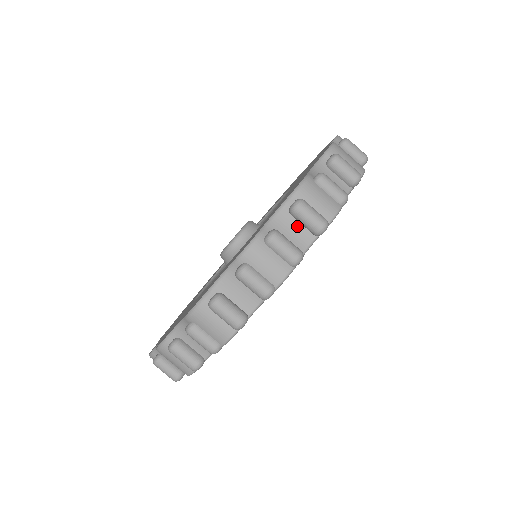
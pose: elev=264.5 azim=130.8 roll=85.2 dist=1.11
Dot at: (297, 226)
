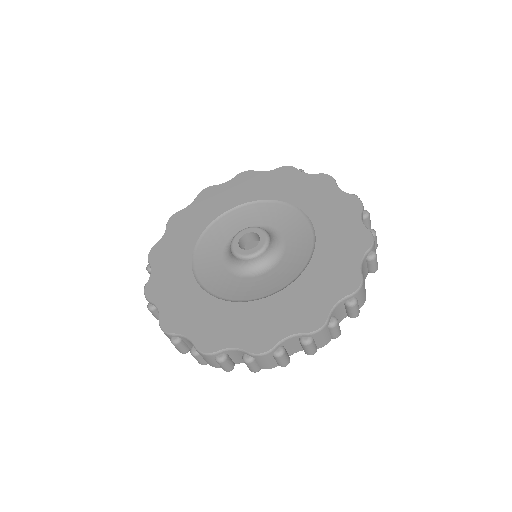
Dot at: (298, 344)
